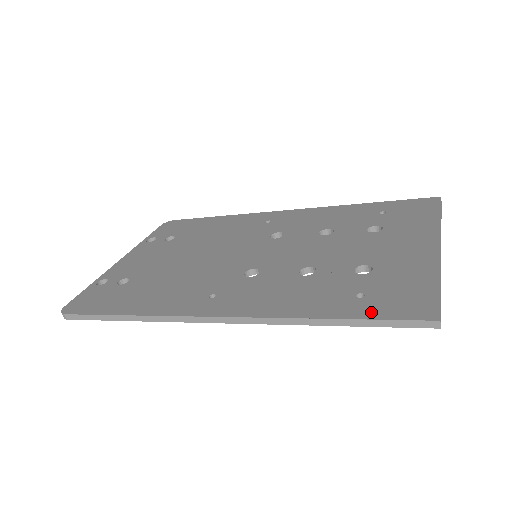
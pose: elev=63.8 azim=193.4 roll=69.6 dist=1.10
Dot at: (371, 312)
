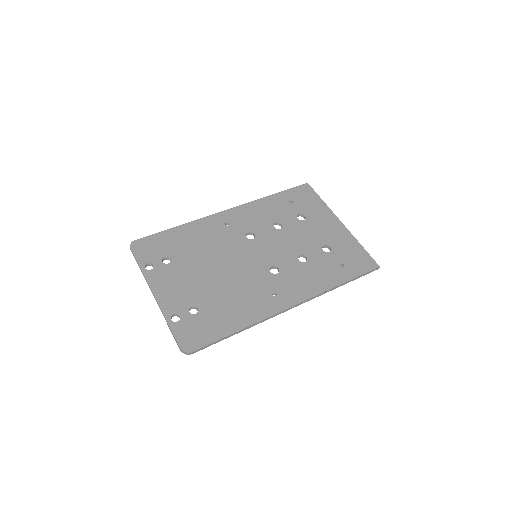
Dot at: (355, 273)
